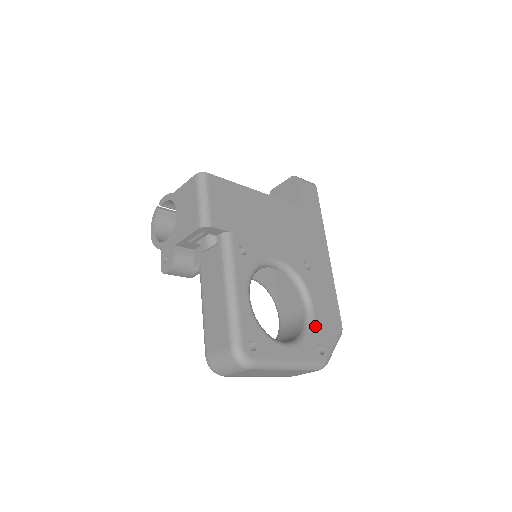
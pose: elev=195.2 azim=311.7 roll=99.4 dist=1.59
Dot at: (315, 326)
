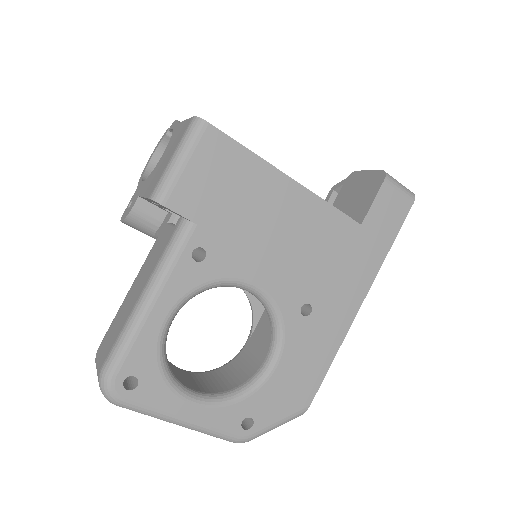
Dot at: (260, 392)
